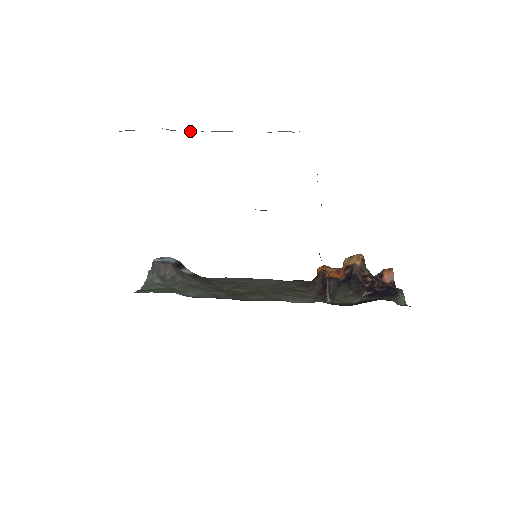
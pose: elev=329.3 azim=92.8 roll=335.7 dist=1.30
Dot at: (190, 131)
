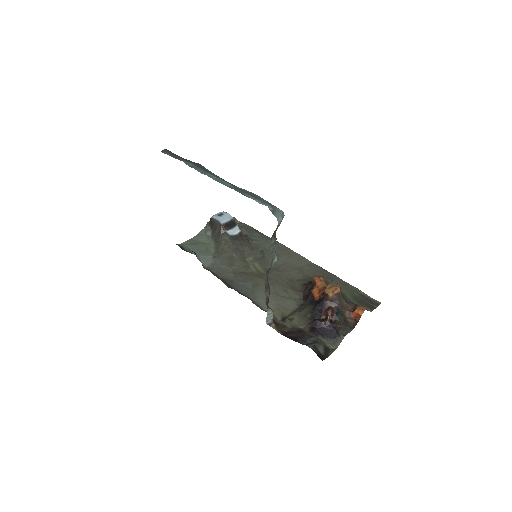
Dot at: (198, 170)
